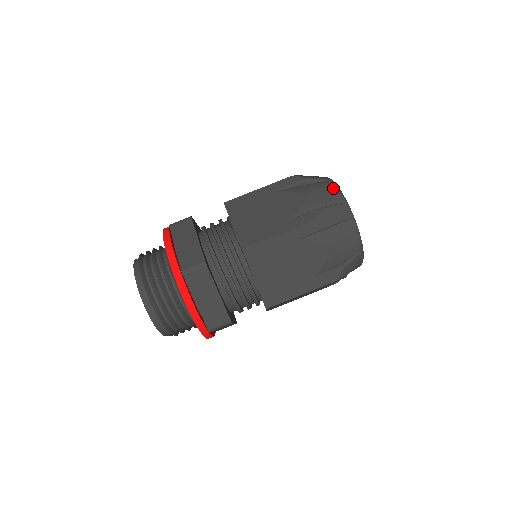
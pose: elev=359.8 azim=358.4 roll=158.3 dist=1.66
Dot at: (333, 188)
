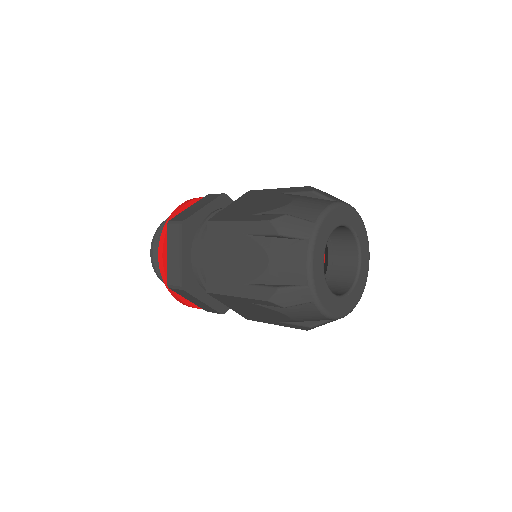
Dot at: (322, 206)
